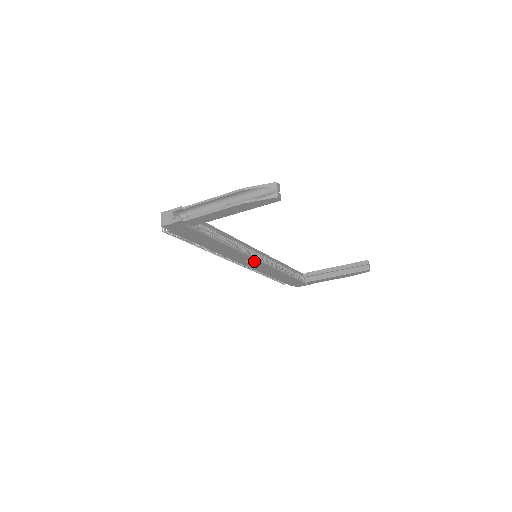
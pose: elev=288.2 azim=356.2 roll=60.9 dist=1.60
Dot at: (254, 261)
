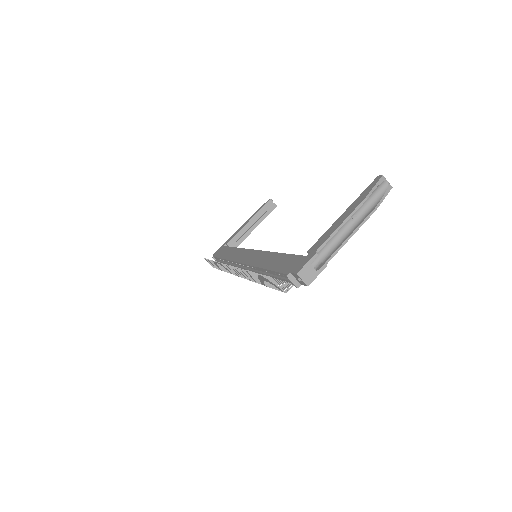
Dot at: occluded
